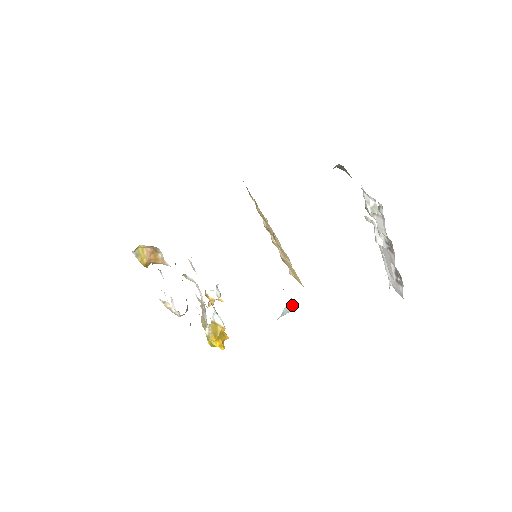
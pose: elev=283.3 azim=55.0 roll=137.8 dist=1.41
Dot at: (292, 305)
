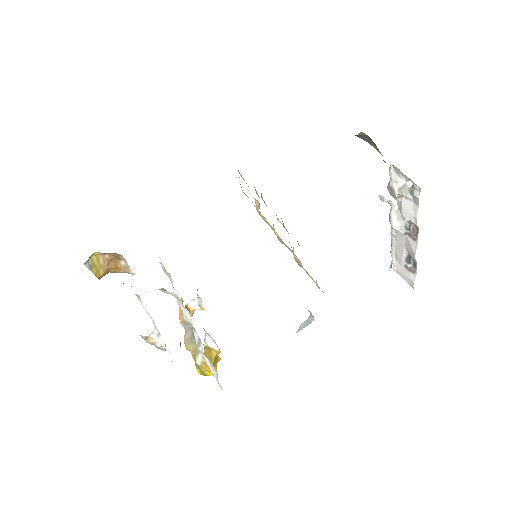
Dot at: (310, 319)
